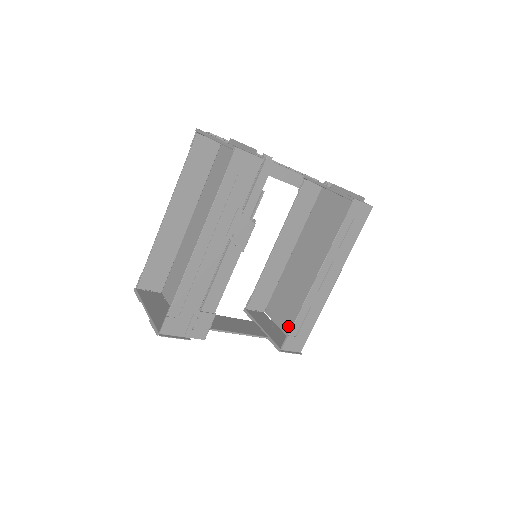
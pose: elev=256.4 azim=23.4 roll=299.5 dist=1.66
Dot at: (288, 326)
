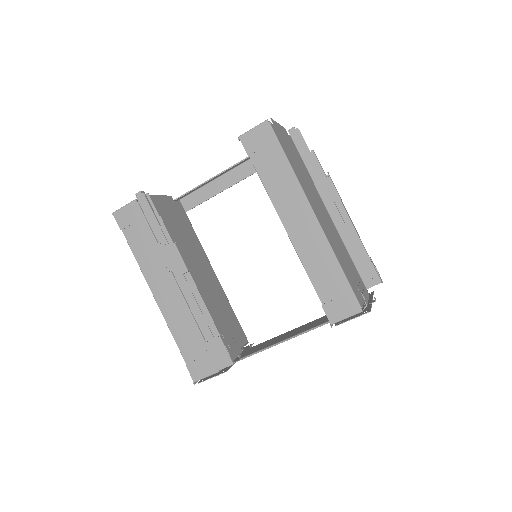
Dot at: occluded
